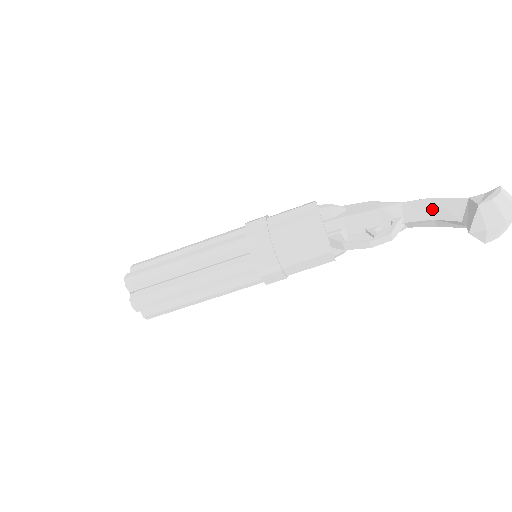
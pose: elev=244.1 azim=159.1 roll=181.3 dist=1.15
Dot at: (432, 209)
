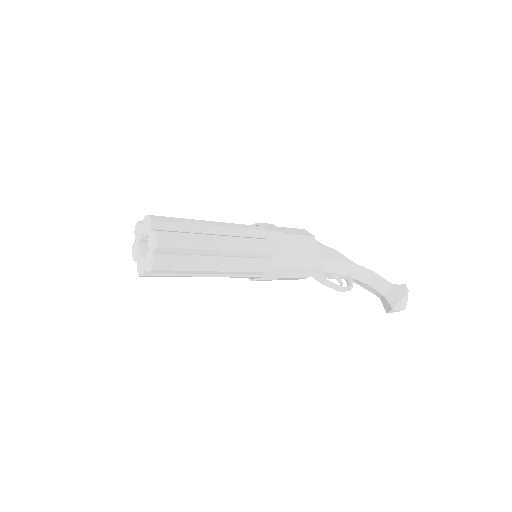
Dot at: (370, 278)
